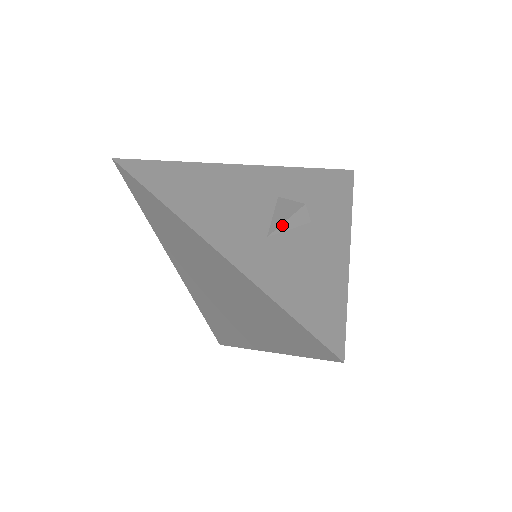
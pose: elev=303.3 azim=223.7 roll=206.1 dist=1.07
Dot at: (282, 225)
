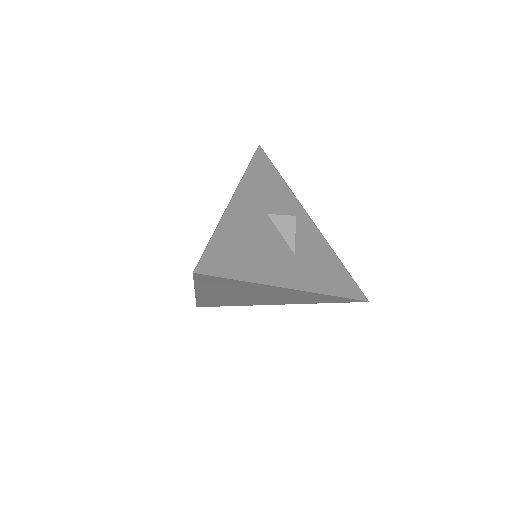
Dot at: occluded
